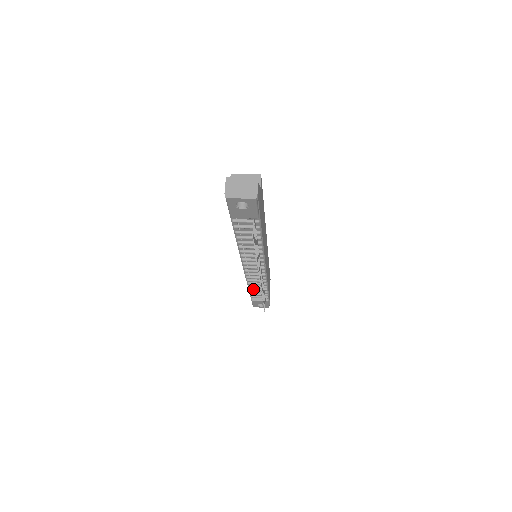
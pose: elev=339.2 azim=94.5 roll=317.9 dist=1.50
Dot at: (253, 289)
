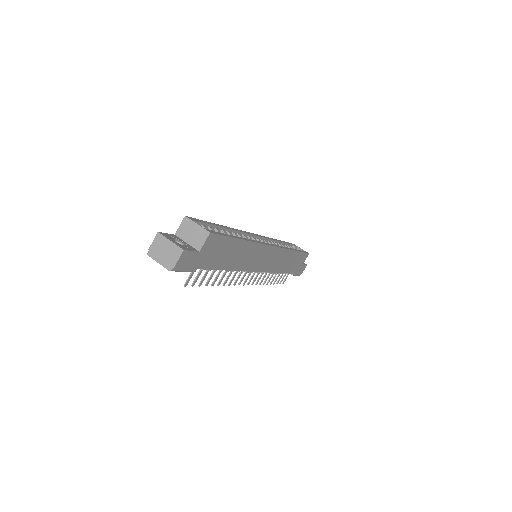
Dot at: occluded
